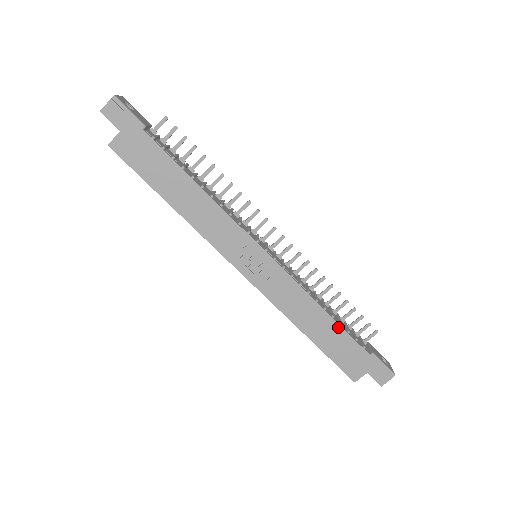
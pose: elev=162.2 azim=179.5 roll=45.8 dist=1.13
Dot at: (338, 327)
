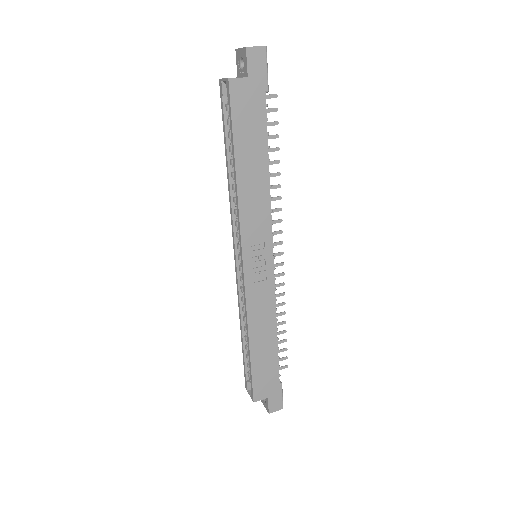
Dot at: (276, 350)
